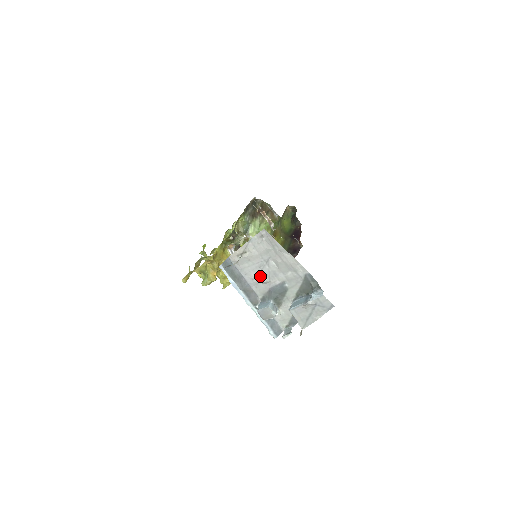
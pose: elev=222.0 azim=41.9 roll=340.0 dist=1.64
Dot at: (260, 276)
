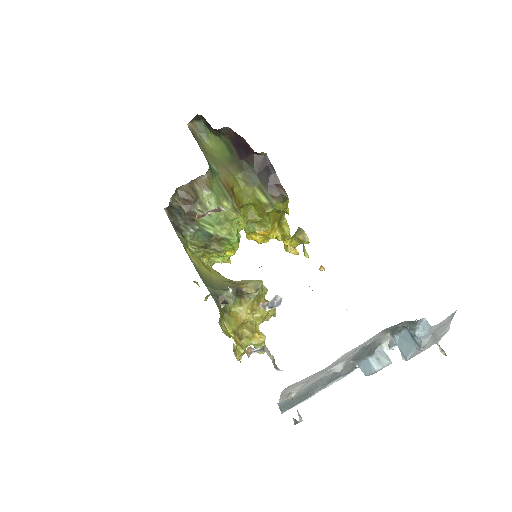
Dot at: (330, 371)
